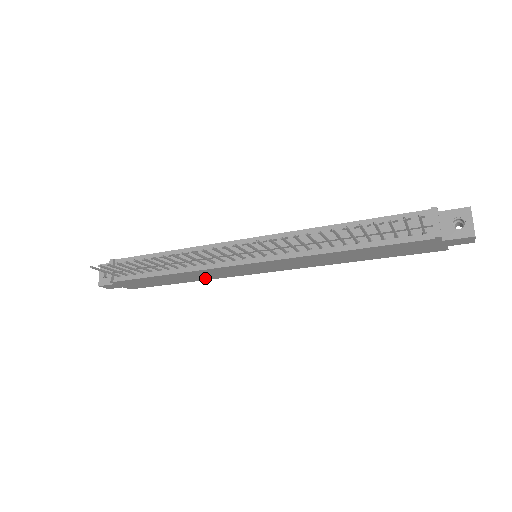
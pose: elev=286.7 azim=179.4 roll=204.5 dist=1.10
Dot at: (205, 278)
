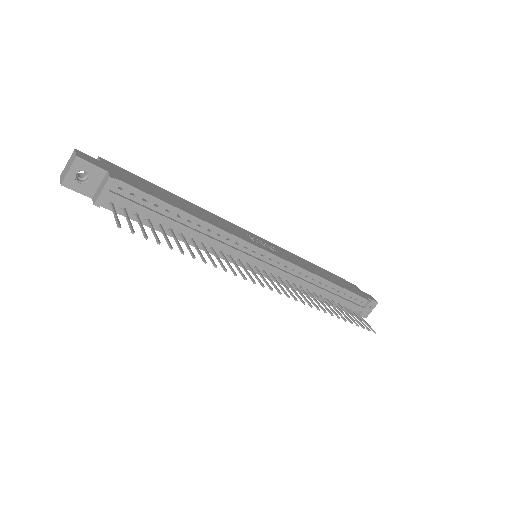
Dot at: occluded
